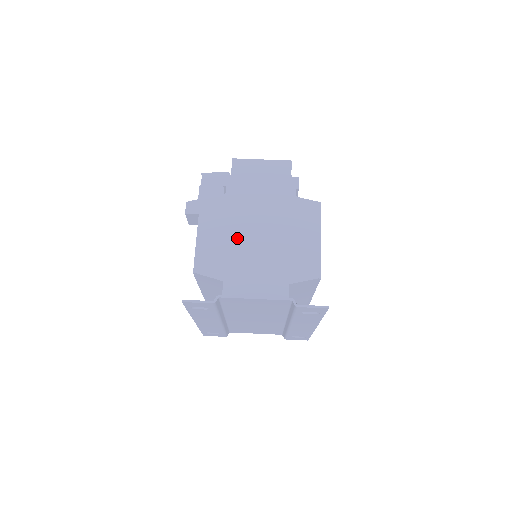
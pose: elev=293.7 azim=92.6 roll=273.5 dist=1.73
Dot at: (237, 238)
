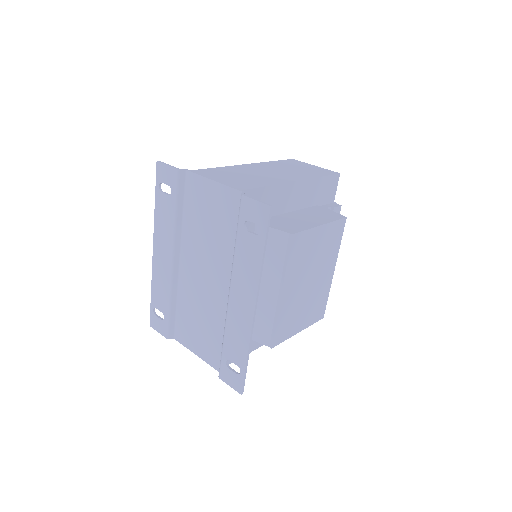
Dot at: (244, 168)
